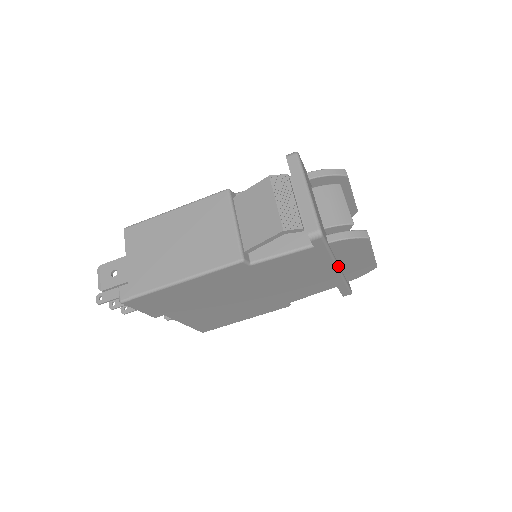
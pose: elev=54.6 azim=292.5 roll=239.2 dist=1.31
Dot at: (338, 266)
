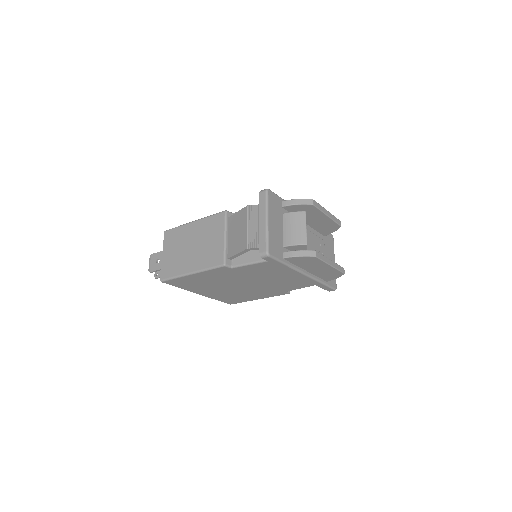
Dot at: (303, 272)
